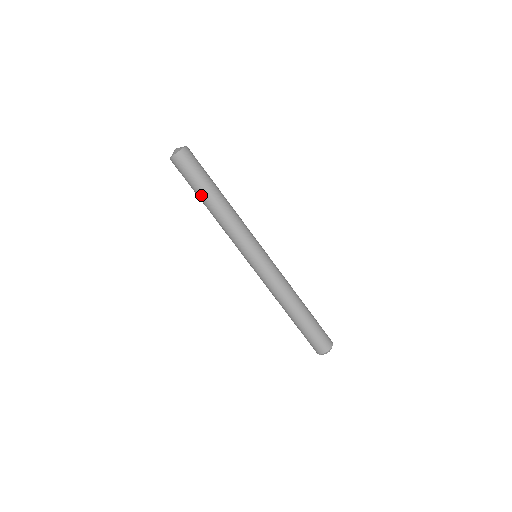
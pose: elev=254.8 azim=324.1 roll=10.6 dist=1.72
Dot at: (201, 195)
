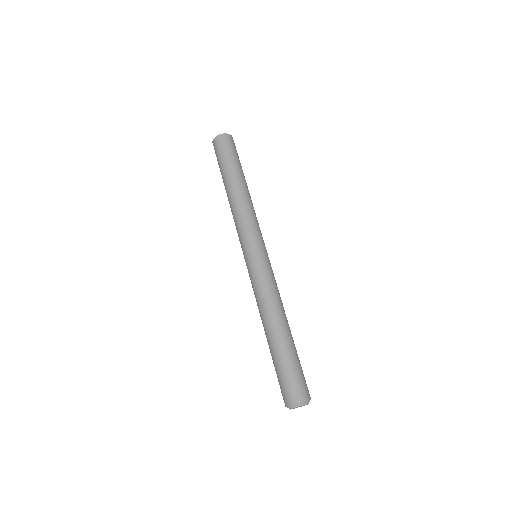
Dot at: (237, 172)
